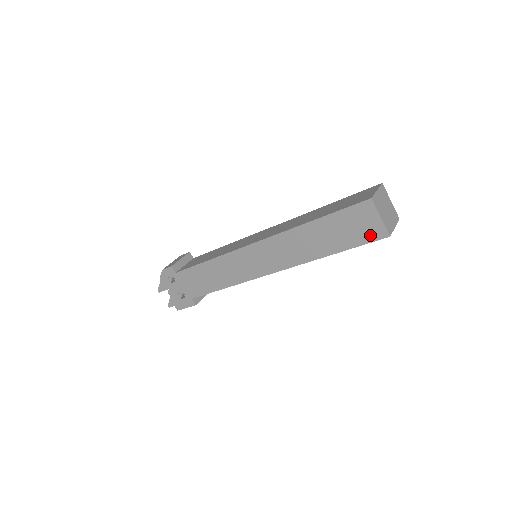
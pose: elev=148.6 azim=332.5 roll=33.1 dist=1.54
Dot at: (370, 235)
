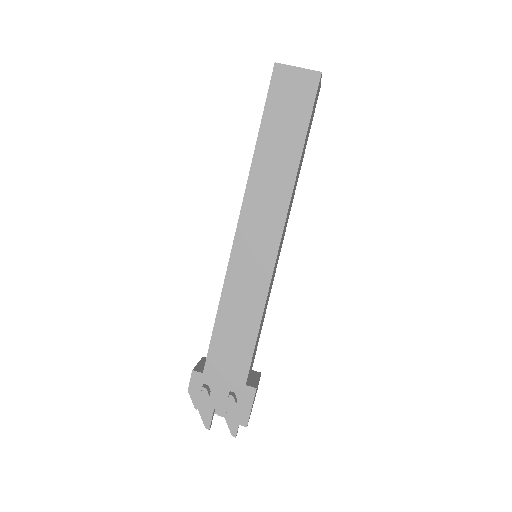
Dot at: (308, 91)
